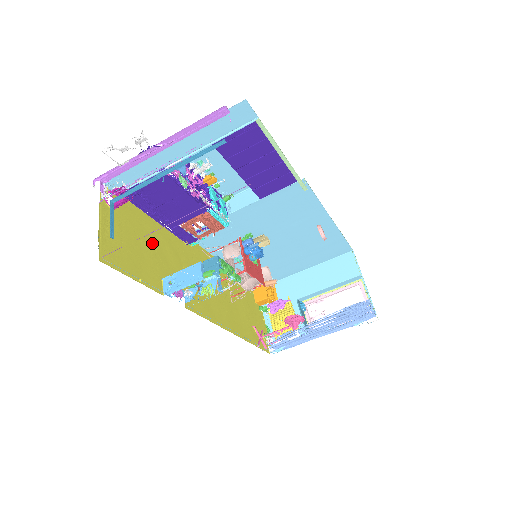
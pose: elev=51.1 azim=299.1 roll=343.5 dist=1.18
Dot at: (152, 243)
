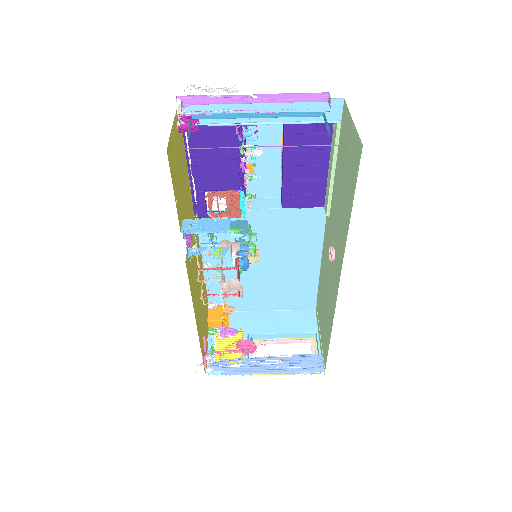
Dot at: (185, 187)
